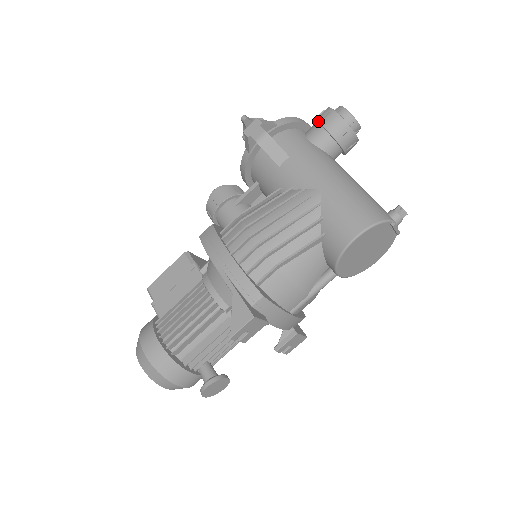
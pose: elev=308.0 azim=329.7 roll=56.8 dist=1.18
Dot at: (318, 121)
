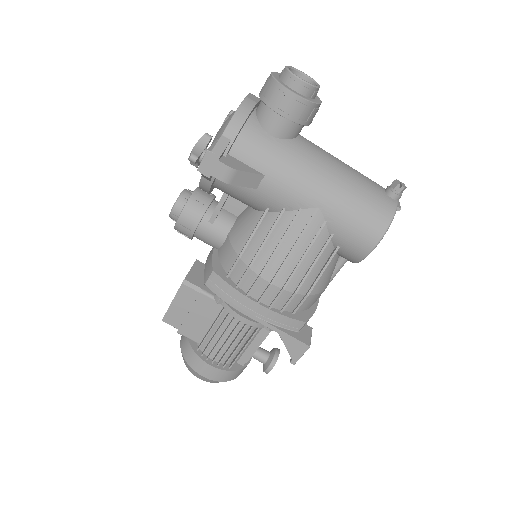
Dot at: (274, 110)
